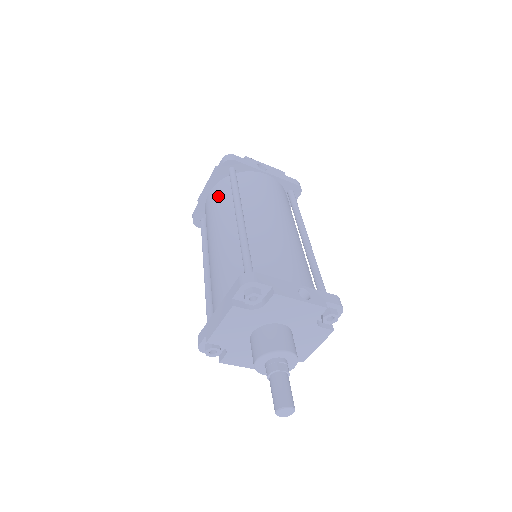
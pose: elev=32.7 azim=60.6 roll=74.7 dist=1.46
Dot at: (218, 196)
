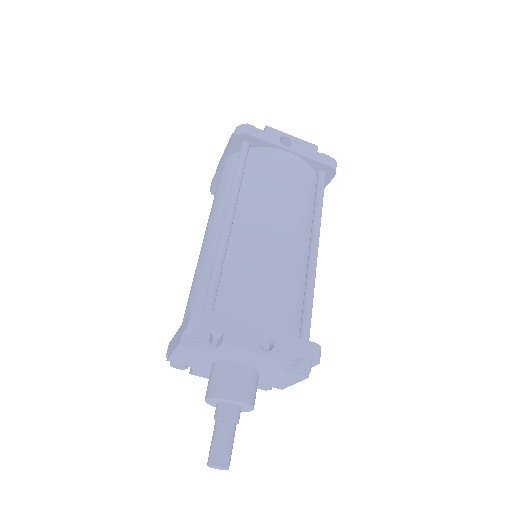
Dot at: (225, 176)
